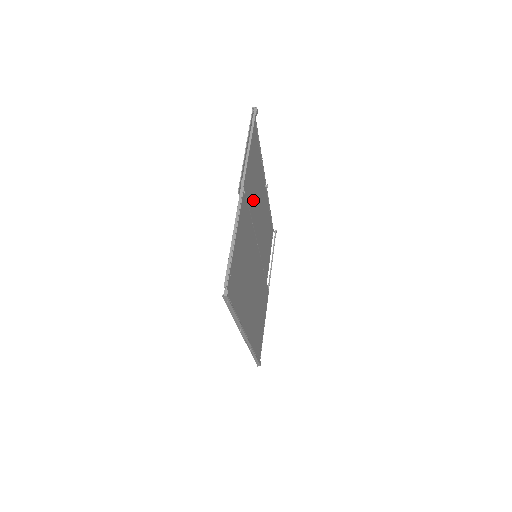
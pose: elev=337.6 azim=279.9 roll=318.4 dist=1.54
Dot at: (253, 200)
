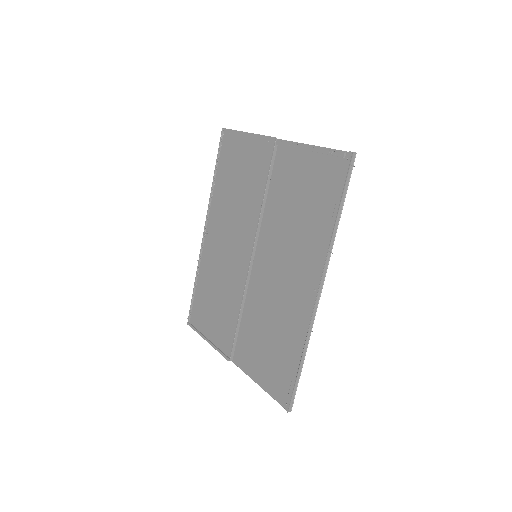
Dot at: (242, 199)
